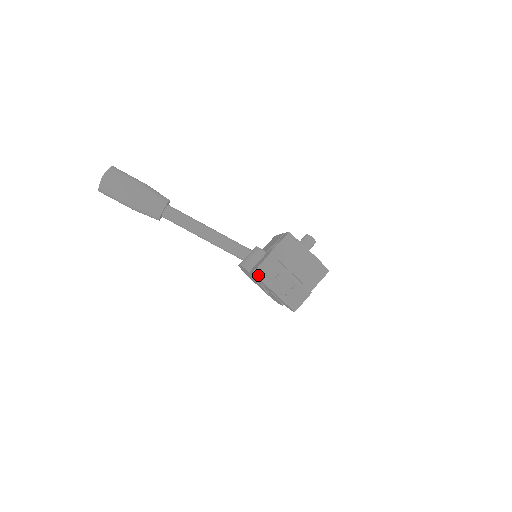
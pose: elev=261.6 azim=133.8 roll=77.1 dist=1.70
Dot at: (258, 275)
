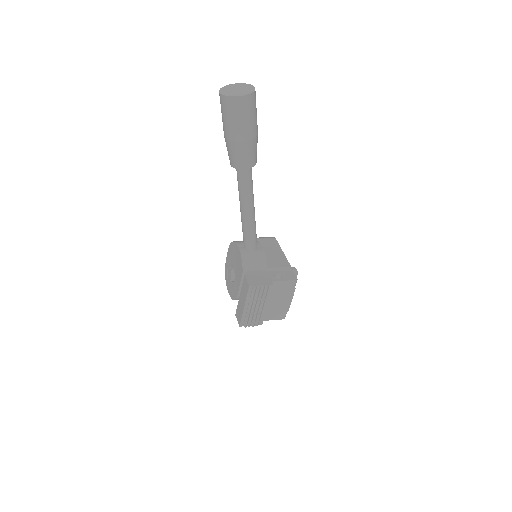
Dot at: (250, 290)
